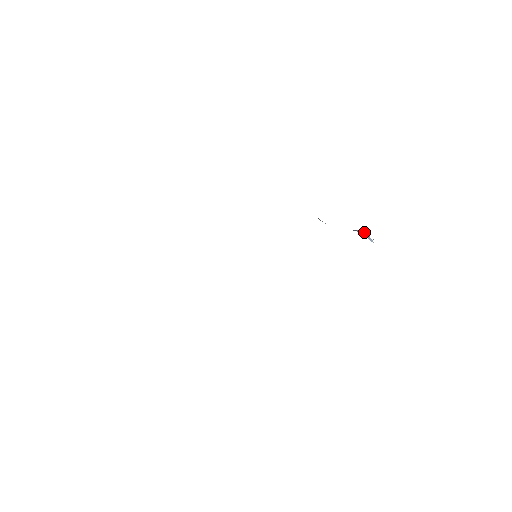
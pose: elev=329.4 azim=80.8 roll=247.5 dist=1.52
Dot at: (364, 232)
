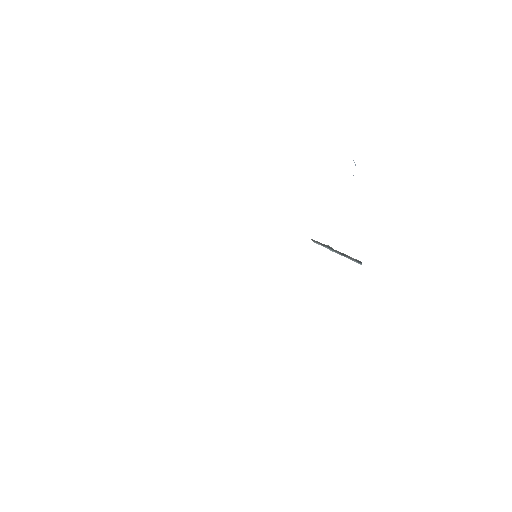
Dot at: occluded
